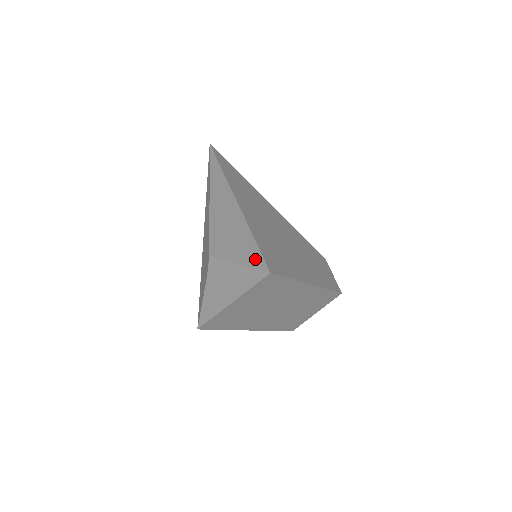
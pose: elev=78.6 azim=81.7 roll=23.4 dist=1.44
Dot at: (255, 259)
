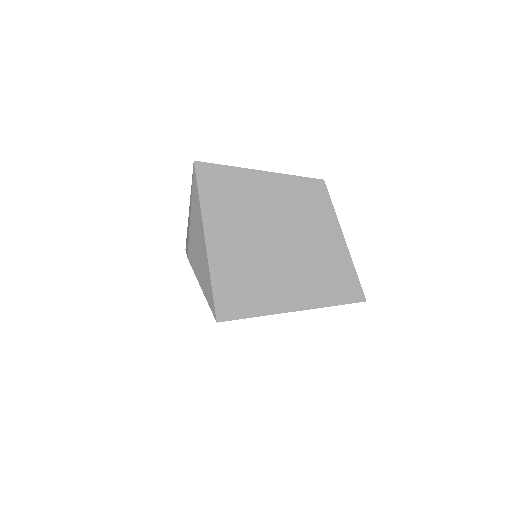
Dot at: occluded
